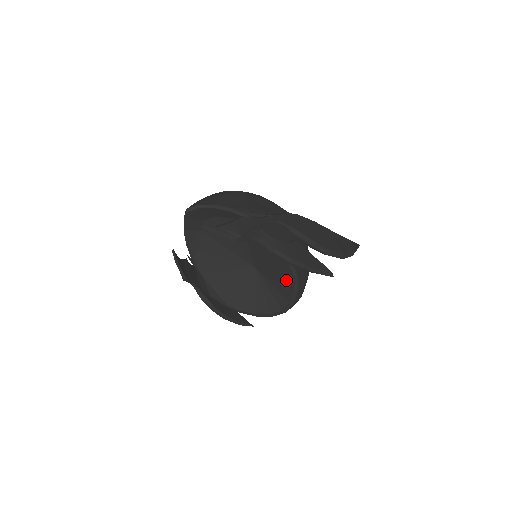
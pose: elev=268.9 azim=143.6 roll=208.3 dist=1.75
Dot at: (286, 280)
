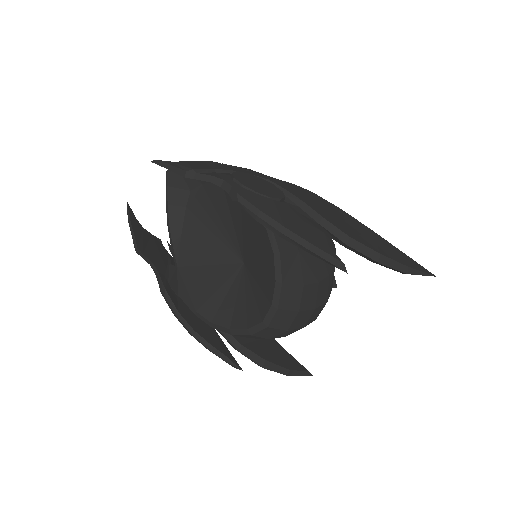
Dot at: (268, 266)
